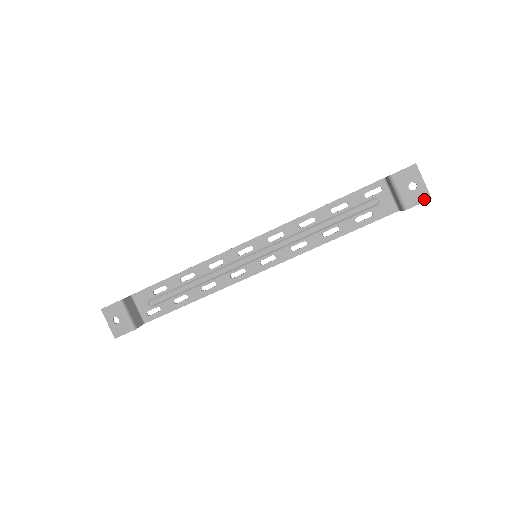
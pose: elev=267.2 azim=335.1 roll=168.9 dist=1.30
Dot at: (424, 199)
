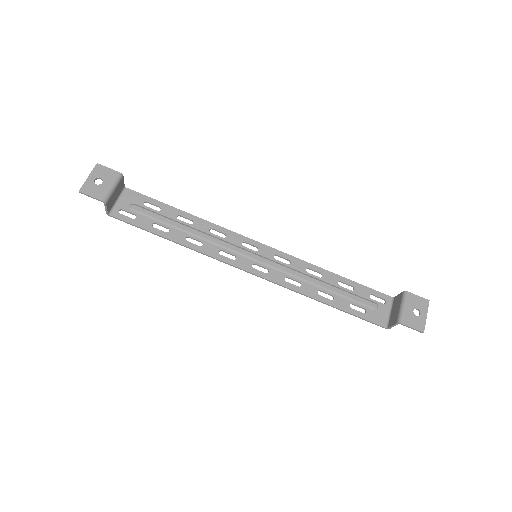
Dot at: (419, 328)
